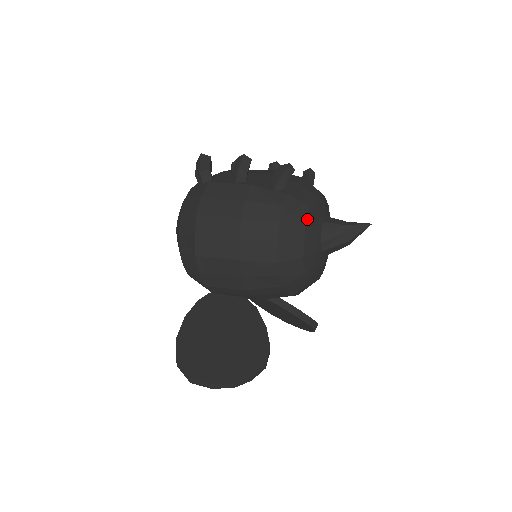
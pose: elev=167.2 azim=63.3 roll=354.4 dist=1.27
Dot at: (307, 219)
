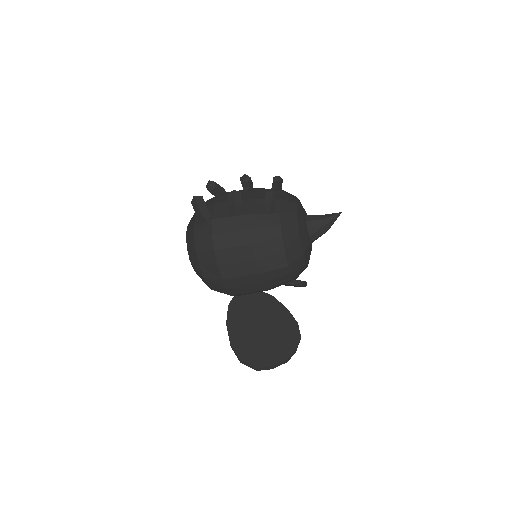
Dot at: (298, 227)
